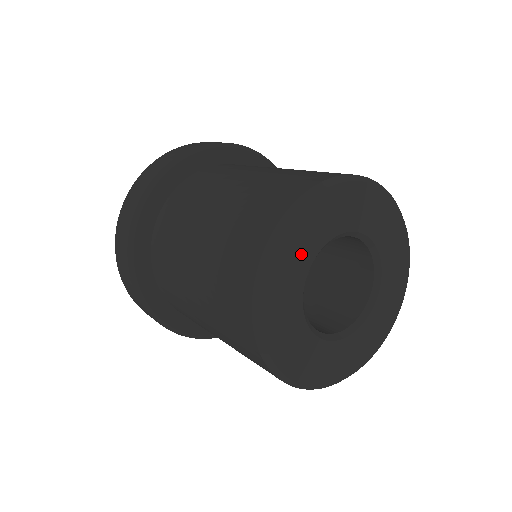
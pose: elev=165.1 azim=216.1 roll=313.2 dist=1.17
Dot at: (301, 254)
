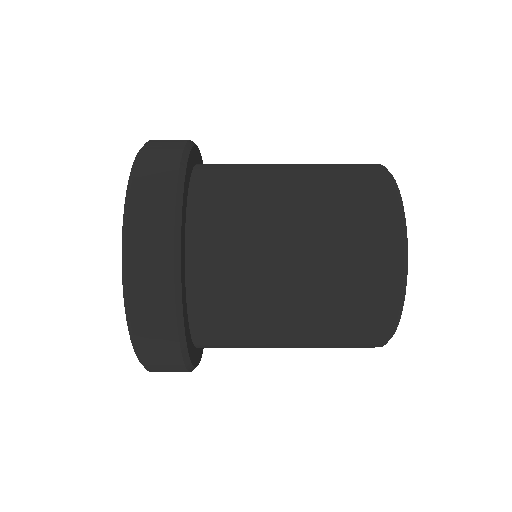
Dot at: occluded
